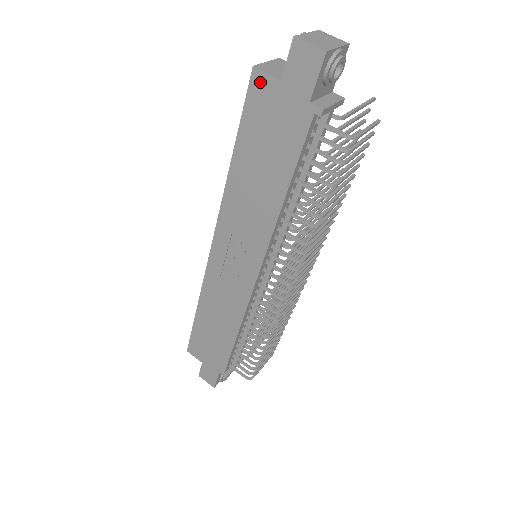
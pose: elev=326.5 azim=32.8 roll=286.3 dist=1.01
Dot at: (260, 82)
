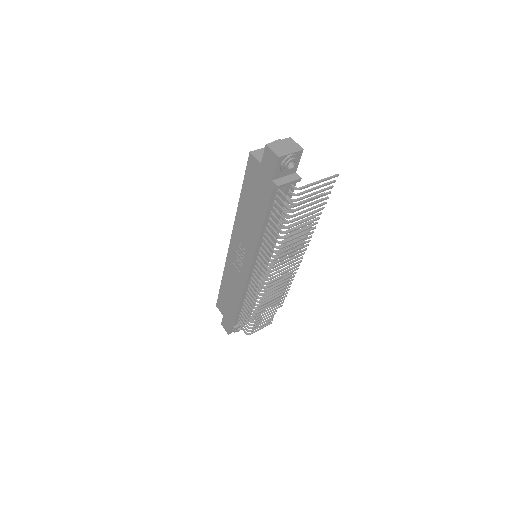
Dot at: (252, 161)
